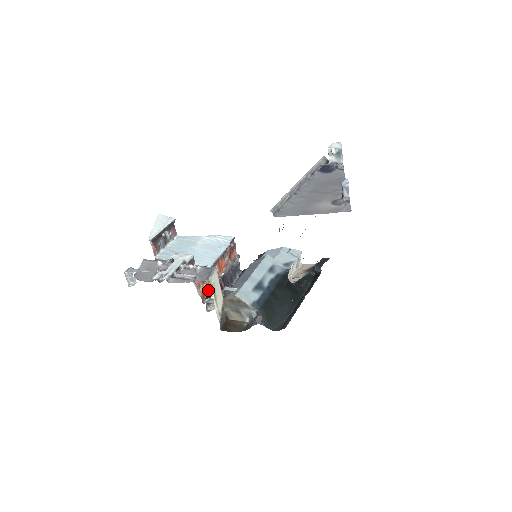
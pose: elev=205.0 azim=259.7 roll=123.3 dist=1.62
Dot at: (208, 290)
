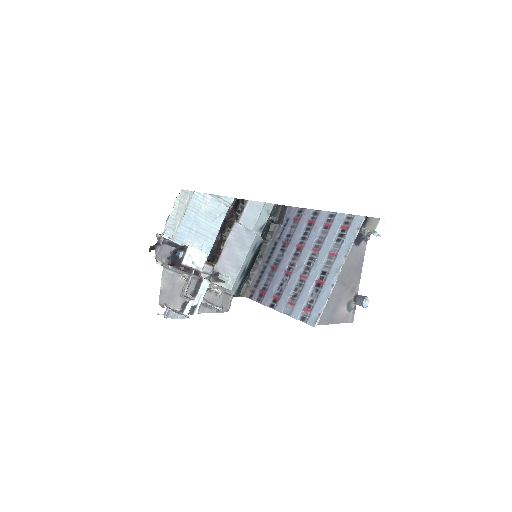
Dot at: occluded
